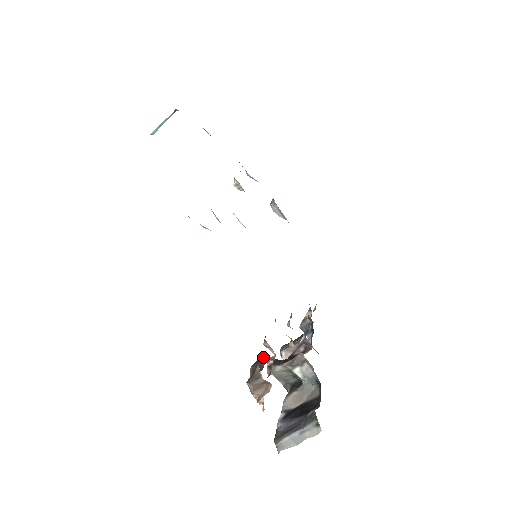
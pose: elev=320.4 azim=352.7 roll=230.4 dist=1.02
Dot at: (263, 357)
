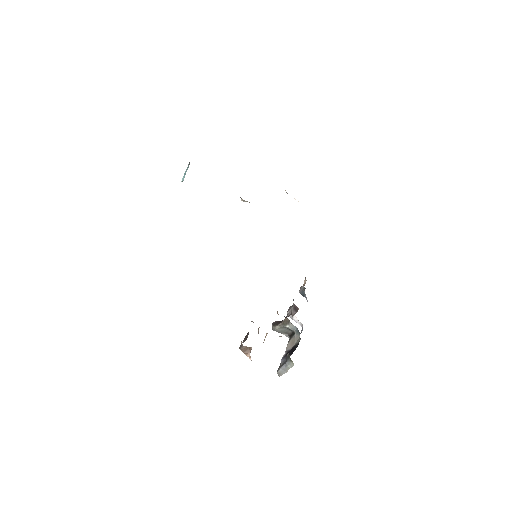
Dot at: occluded
